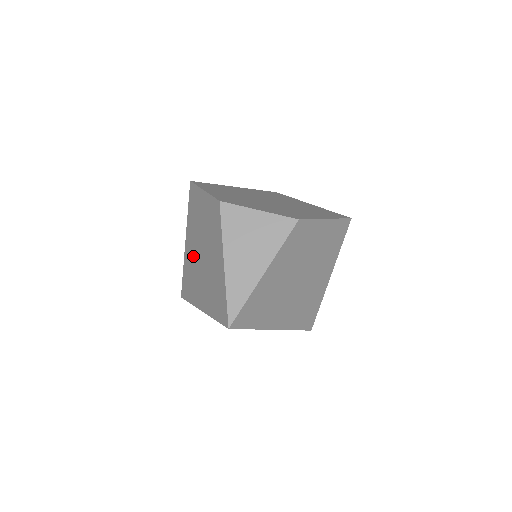
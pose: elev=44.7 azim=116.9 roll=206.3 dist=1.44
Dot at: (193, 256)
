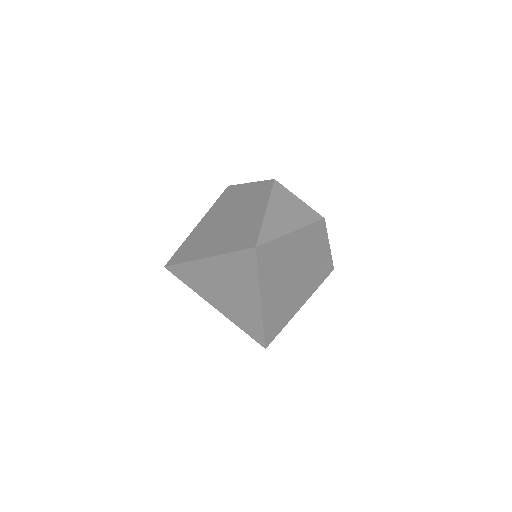
Dot at: (209, 227)
